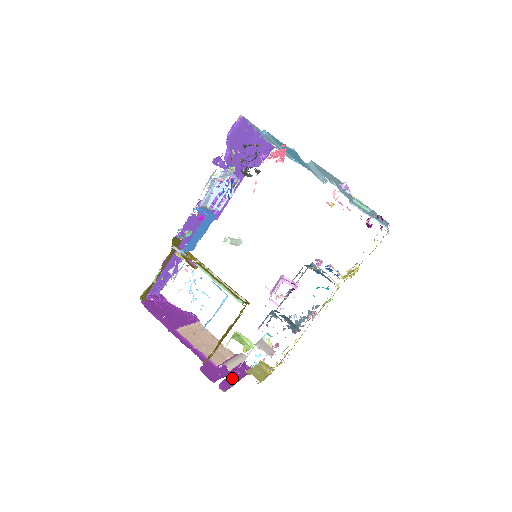
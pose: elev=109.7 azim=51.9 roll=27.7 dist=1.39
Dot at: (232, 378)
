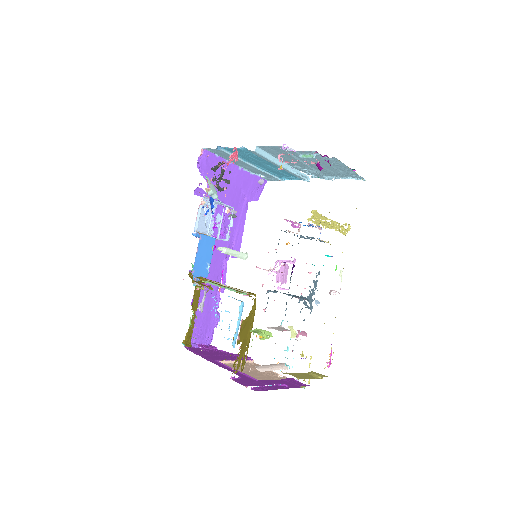
Dot at: (274, 387)
